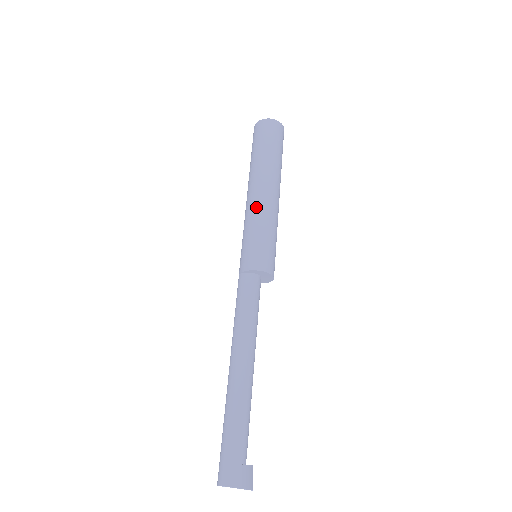
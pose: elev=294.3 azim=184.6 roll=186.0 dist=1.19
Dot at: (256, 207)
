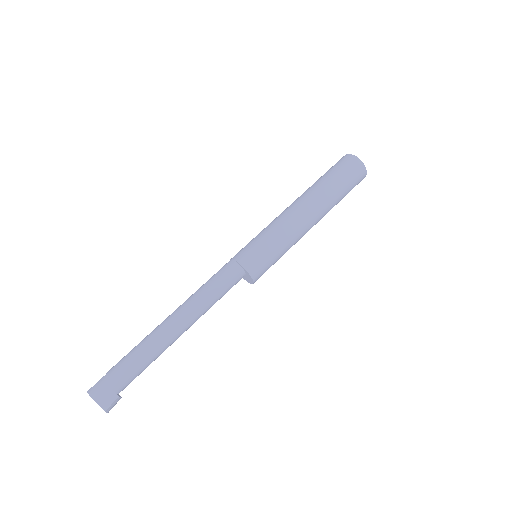
Dot at: (293, 227)
